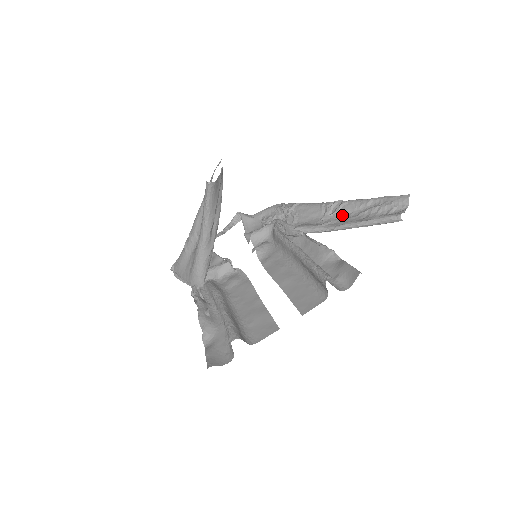
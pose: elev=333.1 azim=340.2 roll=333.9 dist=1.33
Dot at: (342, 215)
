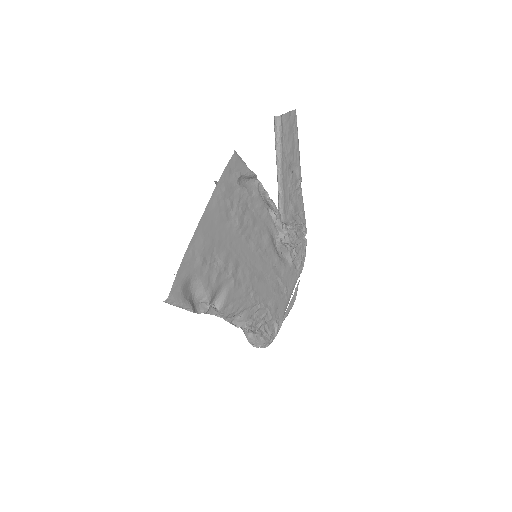
Dot at: (292, 175)
